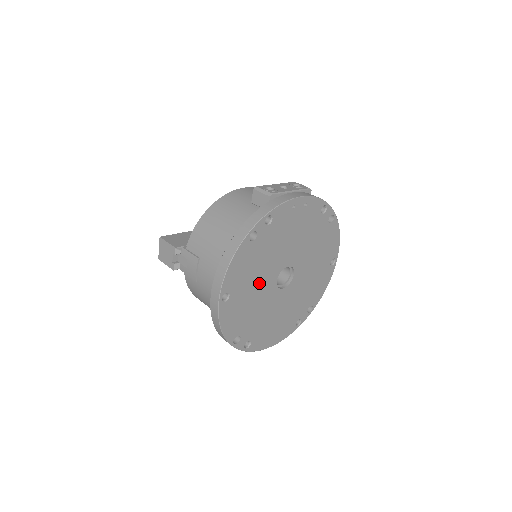
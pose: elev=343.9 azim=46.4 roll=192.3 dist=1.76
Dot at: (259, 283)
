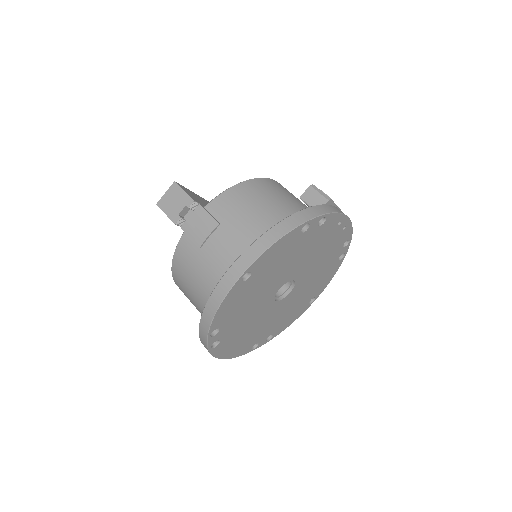
Dot at: (271, 281)
